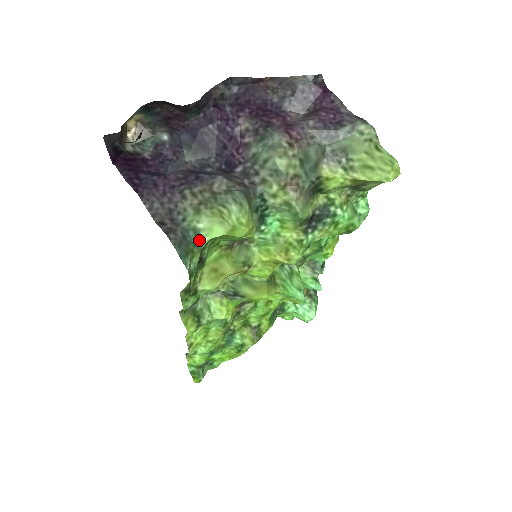
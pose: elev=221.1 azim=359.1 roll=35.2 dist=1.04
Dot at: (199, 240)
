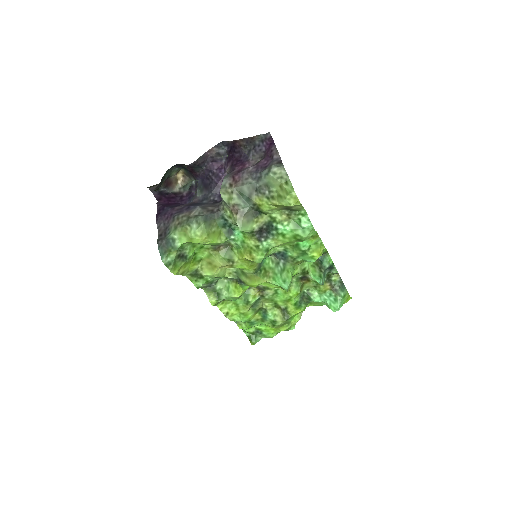
Dot at: (175, 245)
